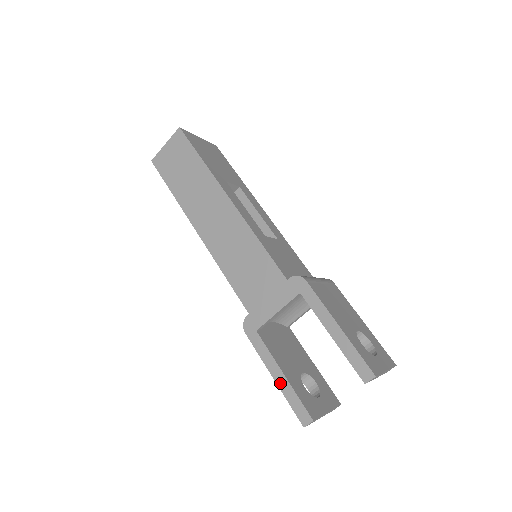
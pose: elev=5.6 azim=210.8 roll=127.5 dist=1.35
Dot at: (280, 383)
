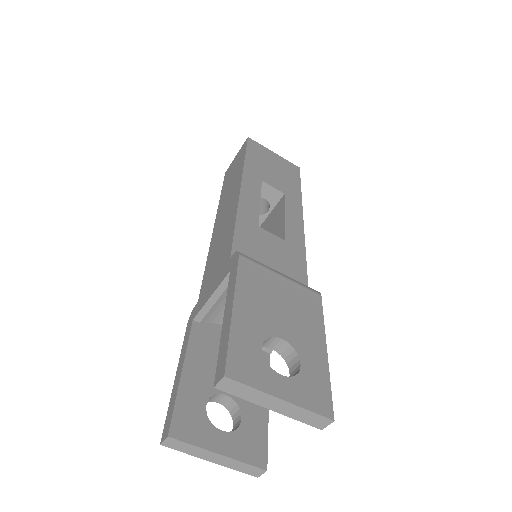
Dot at: (175, 382)
